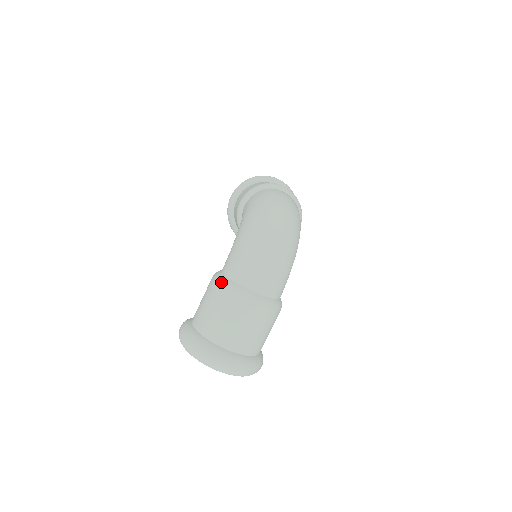
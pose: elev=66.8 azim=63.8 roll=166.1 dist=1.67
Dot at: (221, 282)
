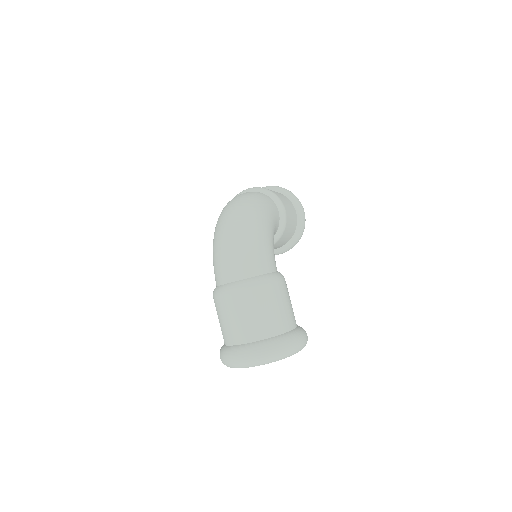
Dot at: (213, 293)
